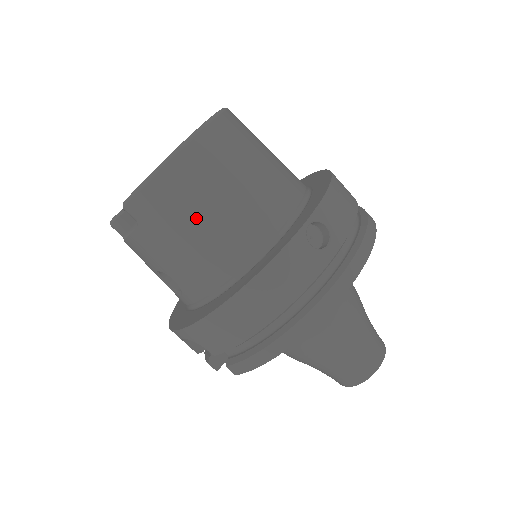
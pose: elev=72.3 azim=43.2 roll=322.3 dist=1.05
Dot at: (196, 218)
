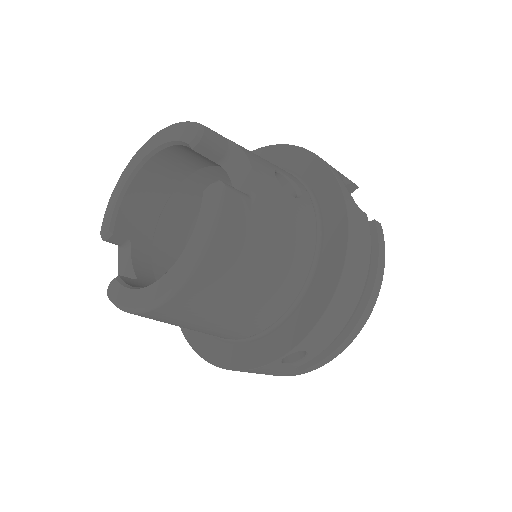
Dot at: (180, 326)
